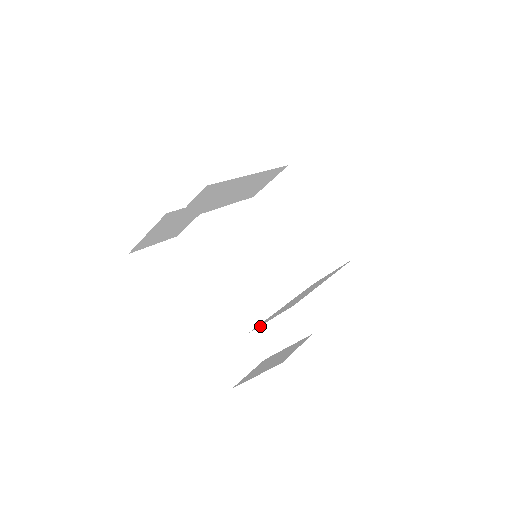
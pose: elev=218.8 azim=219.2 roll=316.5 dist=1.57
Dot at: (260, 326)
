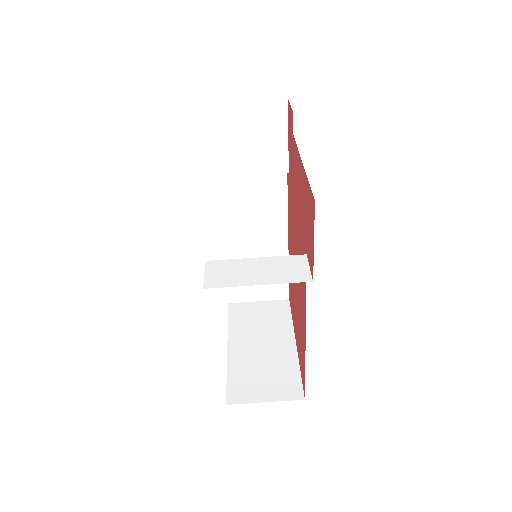
Dot at: (236, 259)
